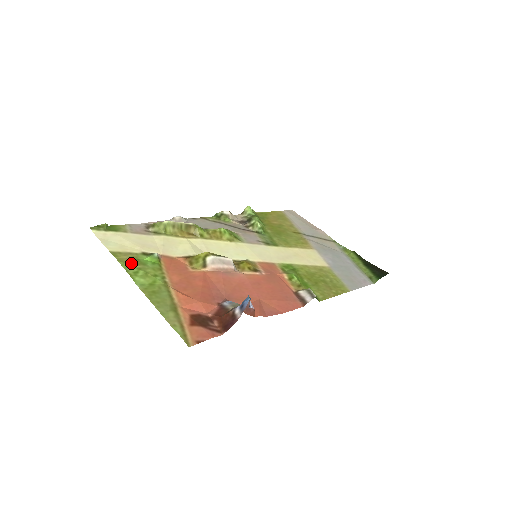
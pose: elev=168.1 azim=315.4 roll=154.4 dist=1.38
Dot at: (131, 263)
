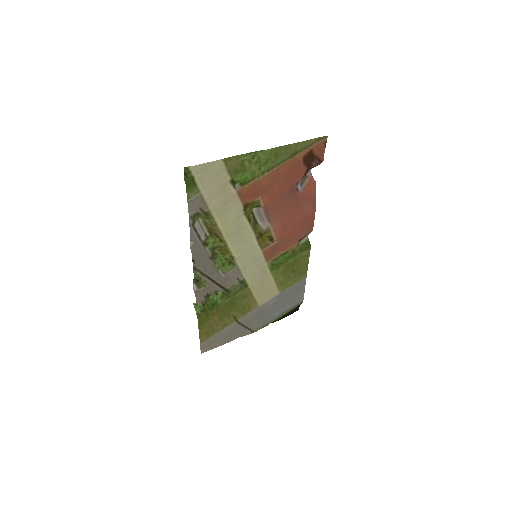
Dot at: (241, 162)
